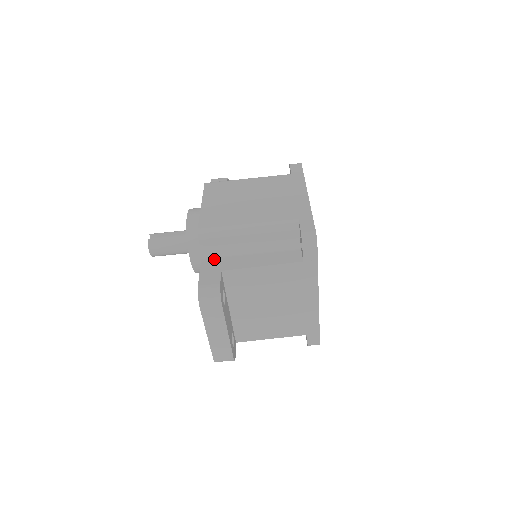
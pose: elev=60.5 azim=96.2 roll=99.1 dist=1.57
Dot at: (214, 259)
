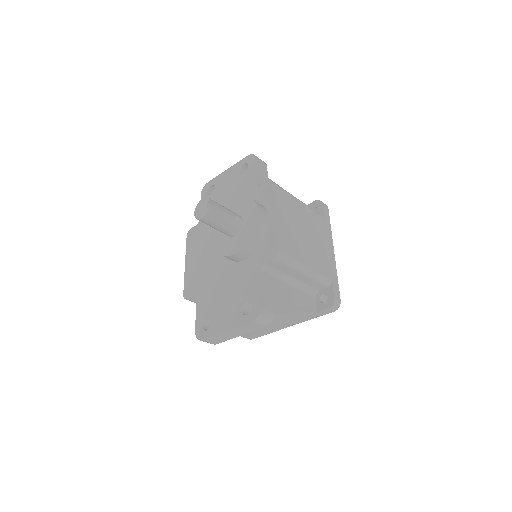
Dot at: (269, 278)
